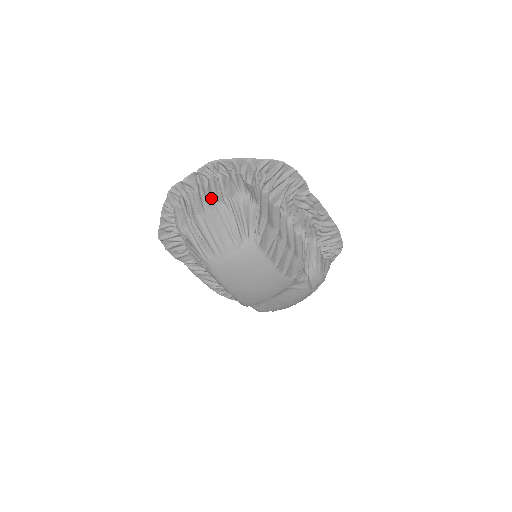
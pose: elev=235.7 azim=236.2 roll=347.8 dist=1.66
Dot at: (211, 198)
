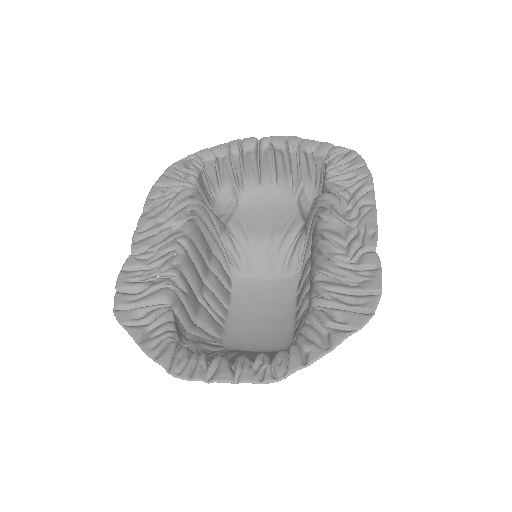
Dot at: occluded
